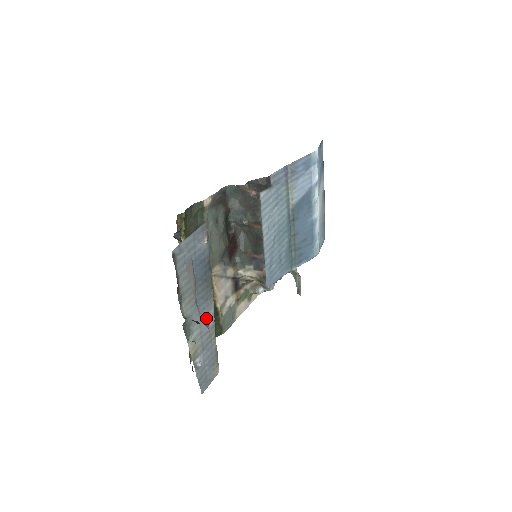
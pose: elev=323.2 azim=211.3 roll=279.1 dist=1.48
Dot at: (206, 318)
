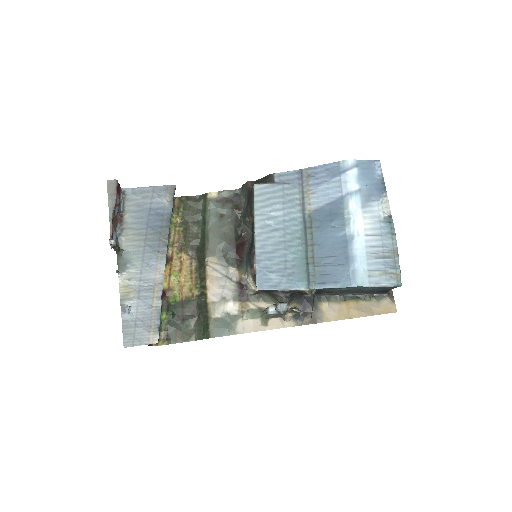
Dot at: (152, 270)
